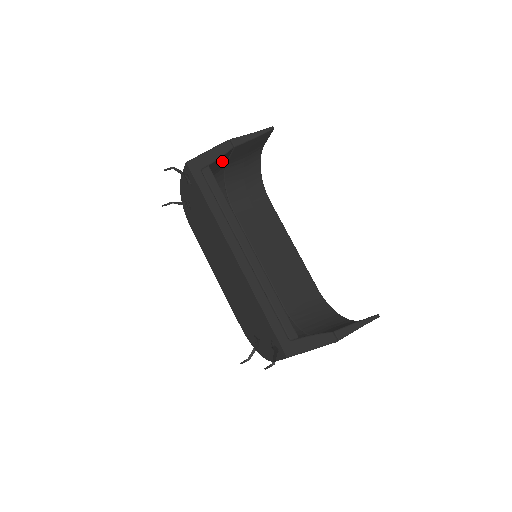
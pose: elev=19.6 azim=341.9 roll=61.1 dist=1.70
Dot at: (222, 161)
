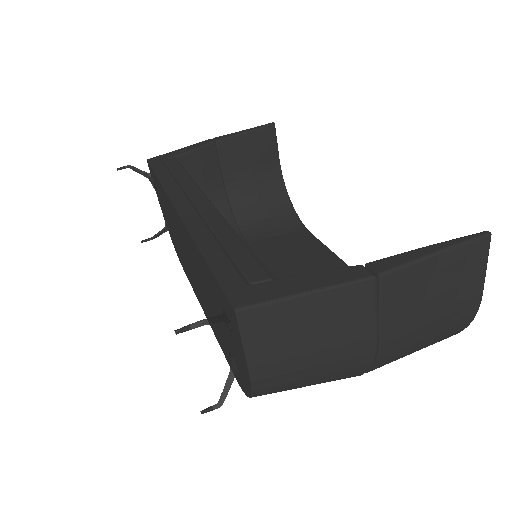
Dot at: (206, 166)
